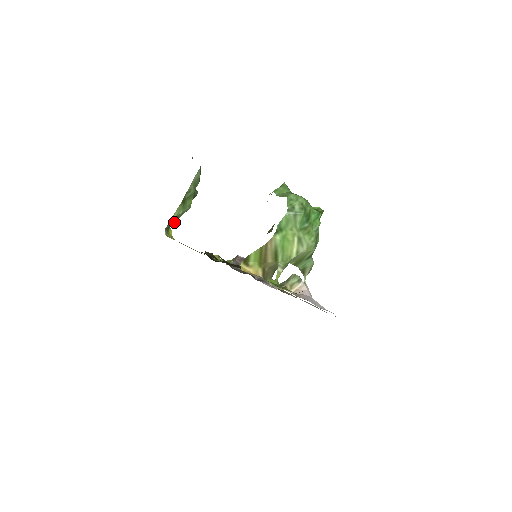
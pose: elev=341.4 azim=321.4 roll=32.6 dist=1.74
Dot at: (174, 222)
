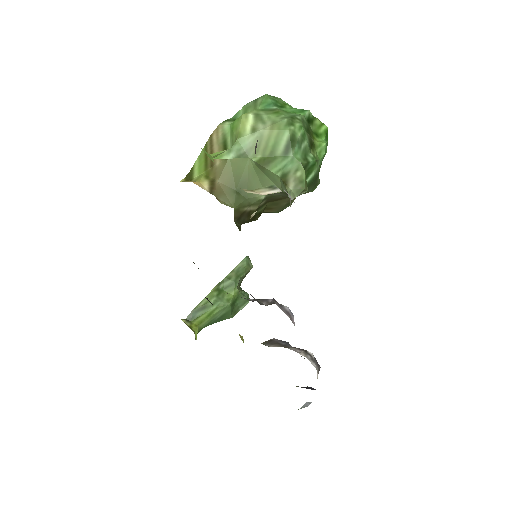
Dot at: (201, 314)
